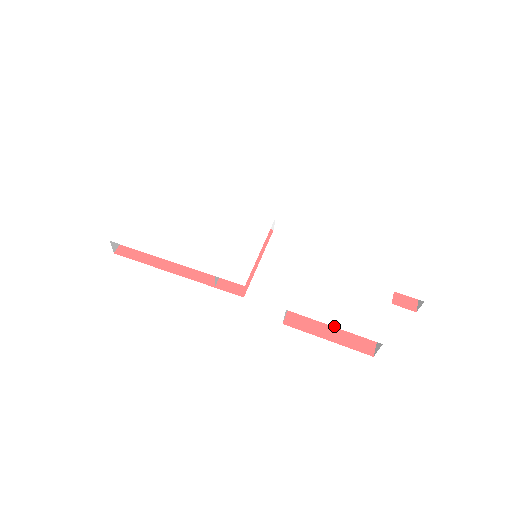
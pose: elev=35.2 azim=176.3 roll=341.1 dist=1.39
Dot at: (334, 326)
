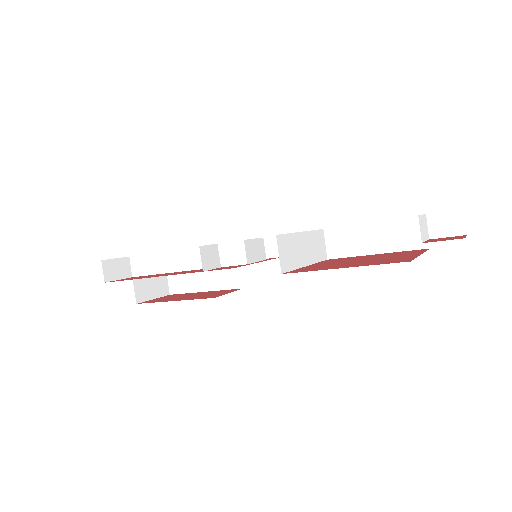
Dot at: occluded
